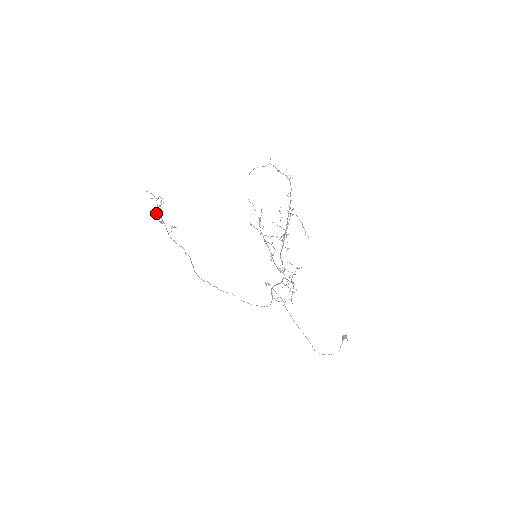
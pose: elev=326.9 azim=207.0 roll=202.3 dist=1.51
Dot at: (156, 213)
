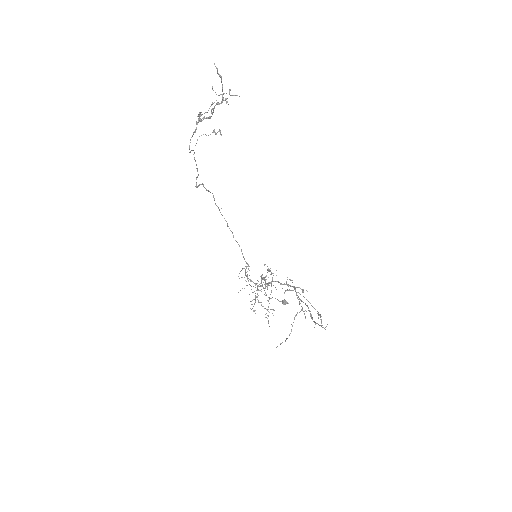
Dot at: (199, 115)
